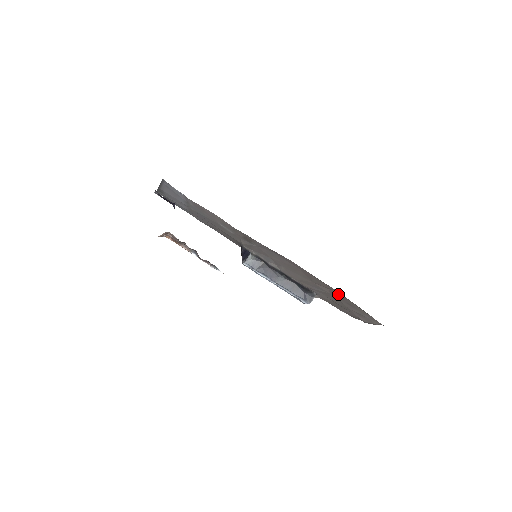
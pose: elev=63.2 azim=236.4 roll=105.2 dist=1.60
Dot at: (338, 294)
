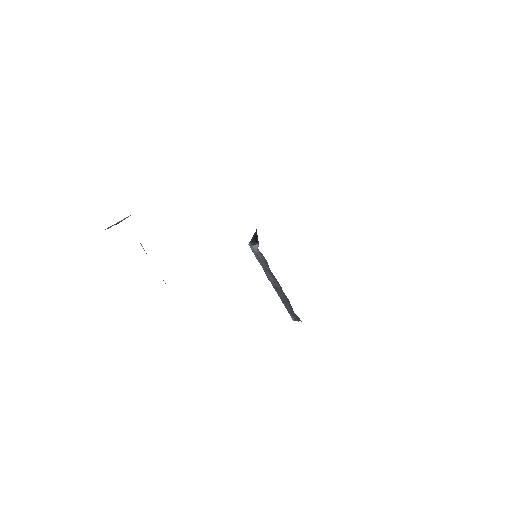
Dot at: occluded
